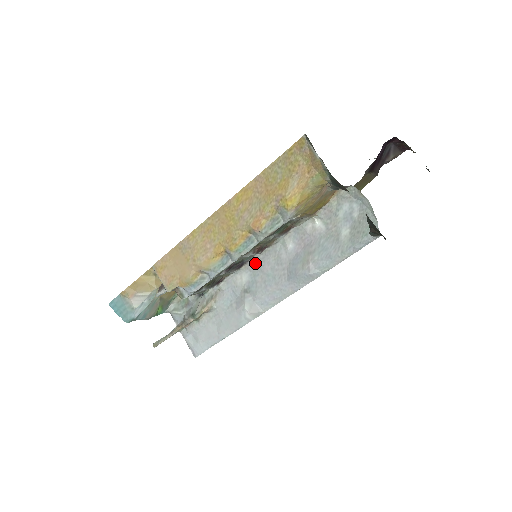
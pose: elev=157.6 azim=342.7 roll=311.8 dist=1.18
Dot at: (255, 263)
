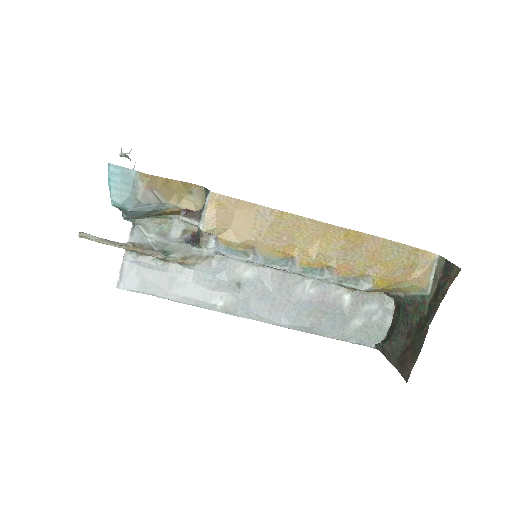
Dot at: (270, 272)
